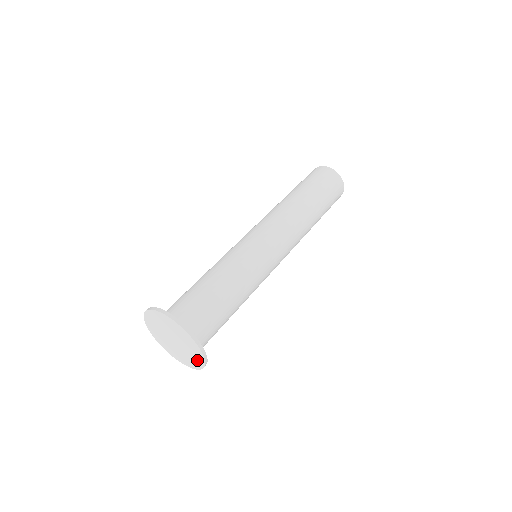
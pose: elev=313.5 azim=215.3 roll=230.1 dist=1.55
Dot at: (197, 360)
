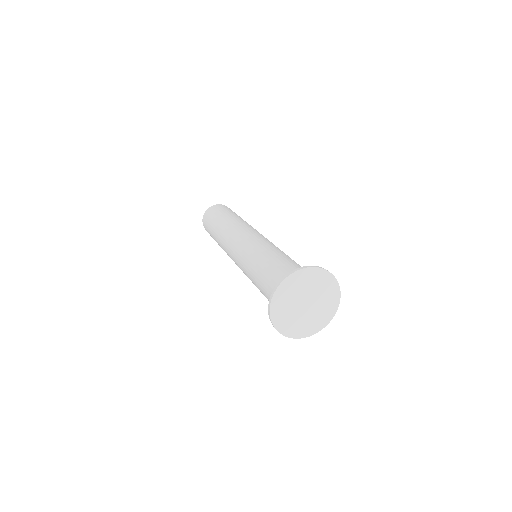
Dot at: (329, 285)
